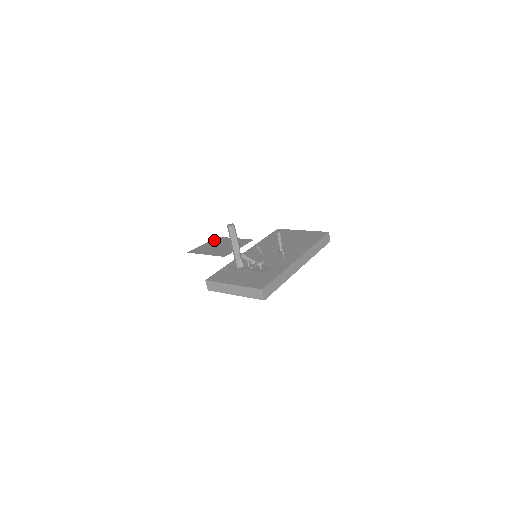
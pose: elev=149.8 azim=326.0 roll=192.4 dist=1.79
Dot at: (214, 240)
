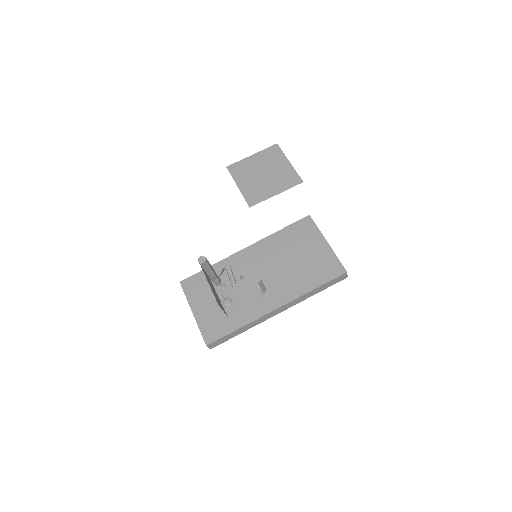
Dot at: (267, 152)
